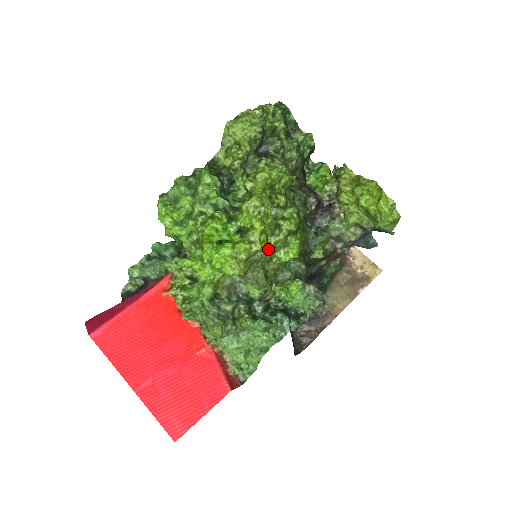
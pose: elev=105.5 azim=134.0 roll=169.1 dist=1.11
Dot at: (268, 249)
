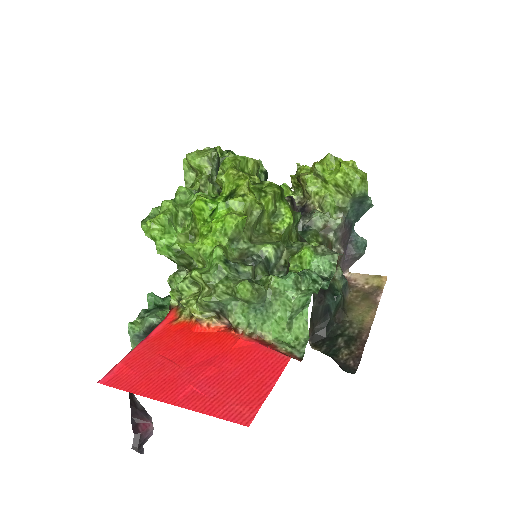
Dot at: (262, 208)
